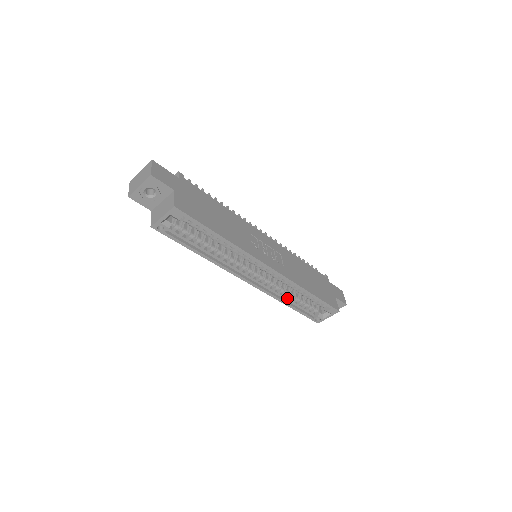
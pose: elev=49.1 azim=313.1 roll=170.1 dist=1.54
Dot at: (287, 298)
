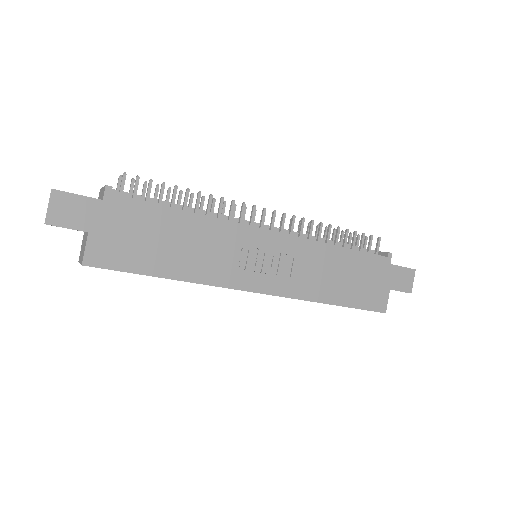
Dot at: occluded
